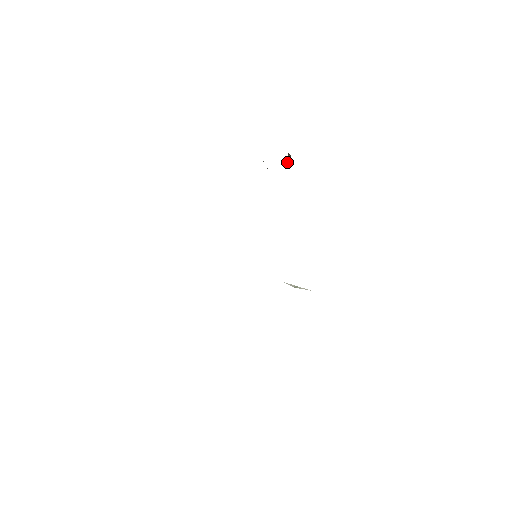
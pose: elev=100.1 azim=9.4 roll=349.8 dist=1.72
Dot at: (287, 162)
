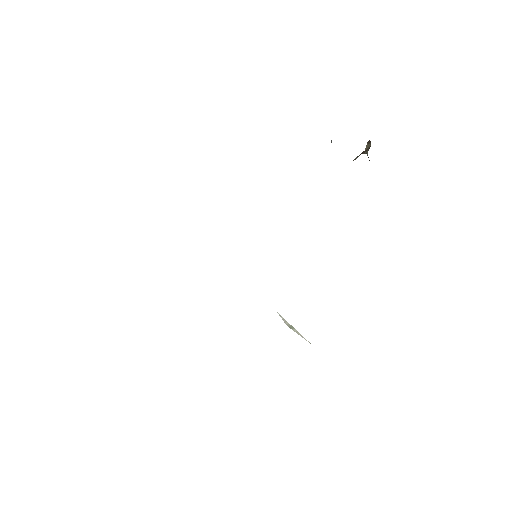
Dot at: (362, 152)
